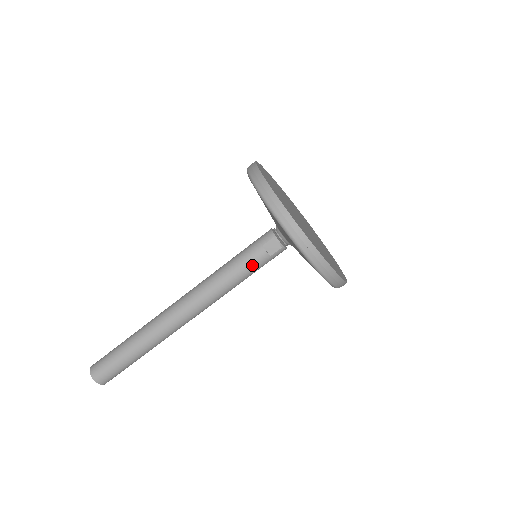
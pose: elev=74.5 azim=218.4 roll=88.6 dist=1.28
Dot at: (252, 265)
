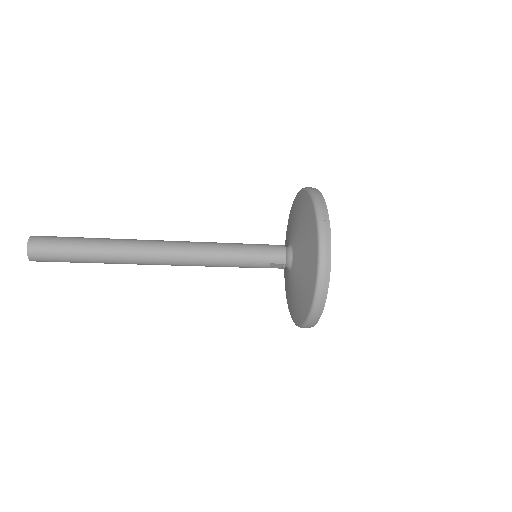
Dot at: (250, 267)
